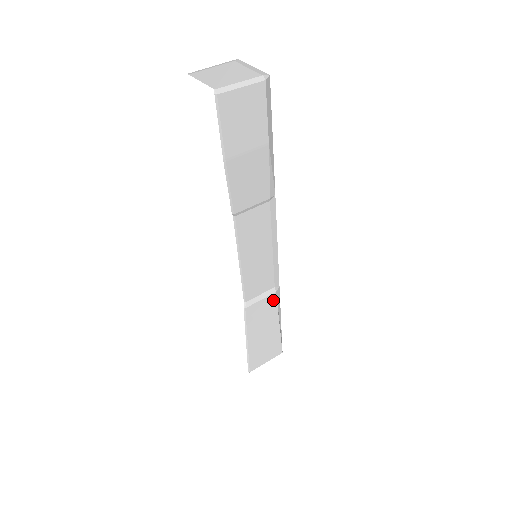
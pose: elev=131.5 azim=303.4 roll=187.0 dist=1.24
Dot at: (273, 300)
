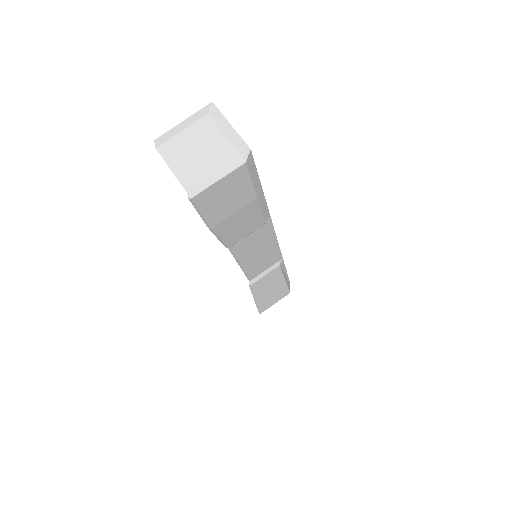
Dot at: (277, 270)
